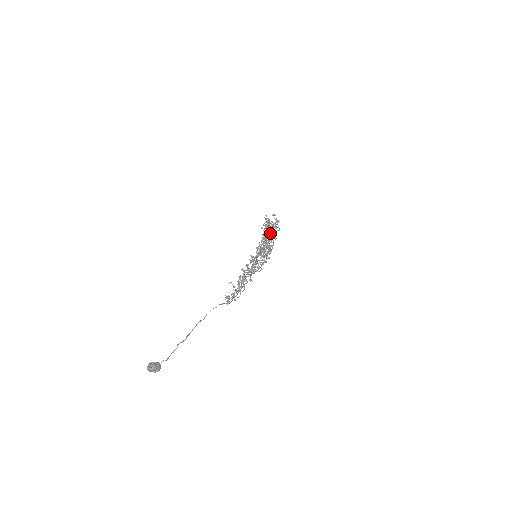
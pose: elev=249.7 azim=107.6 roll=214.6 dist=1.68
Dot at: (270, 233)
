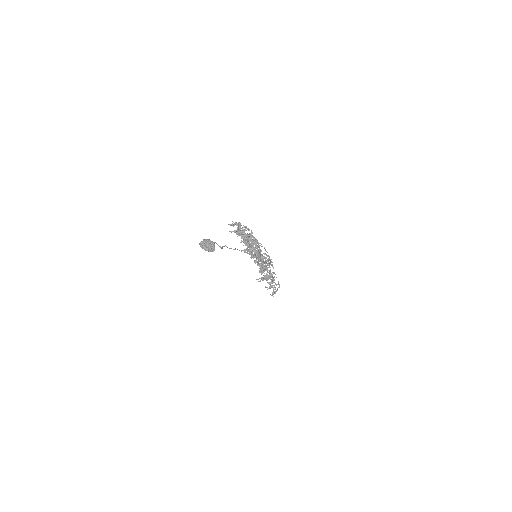
Dot at: occluded
